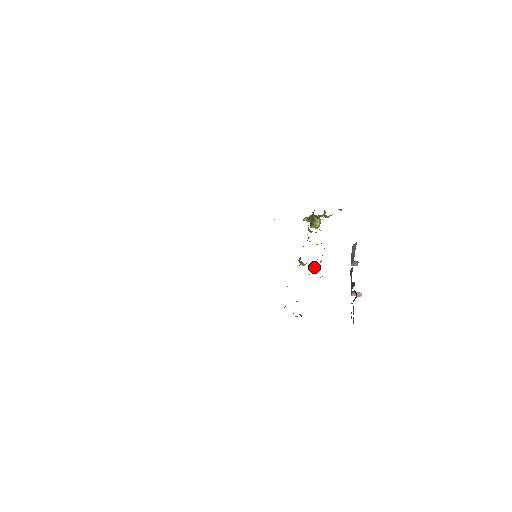
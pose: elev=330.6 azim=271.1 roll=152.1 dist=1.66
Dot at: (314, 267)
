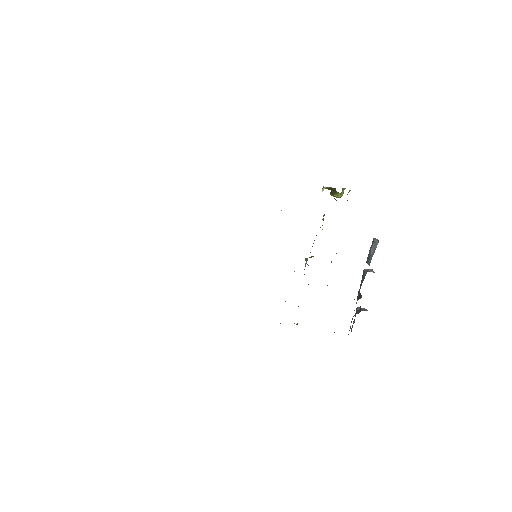
Dot at: occluded
